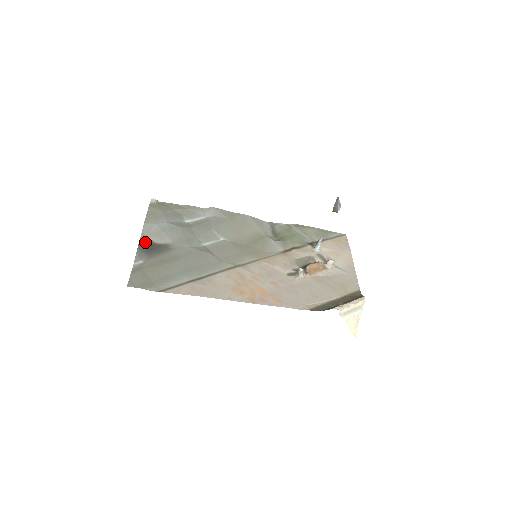
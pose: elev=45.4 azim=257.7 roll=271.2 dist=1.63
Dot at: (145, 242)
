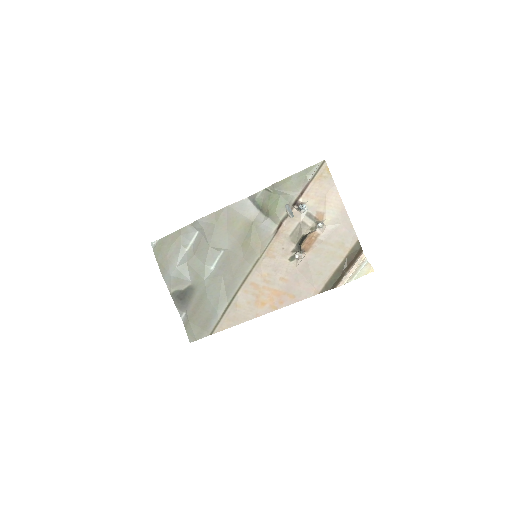
Dot at: (175, 294)
